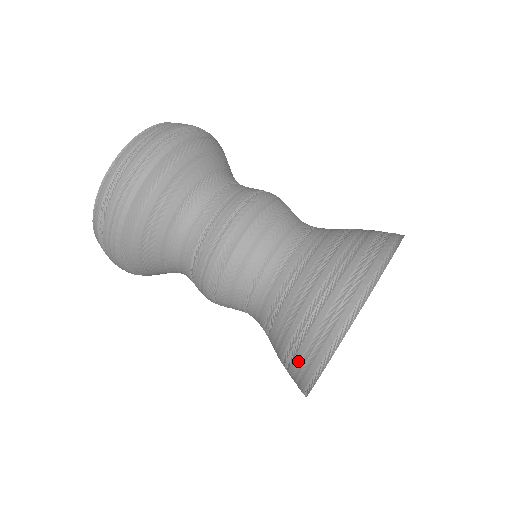
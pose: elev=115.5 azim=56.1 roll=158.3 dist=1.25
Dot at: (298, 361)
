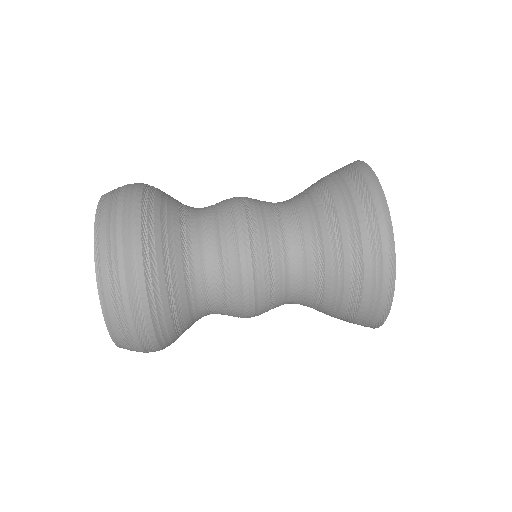
Dot at: (369, 260)
